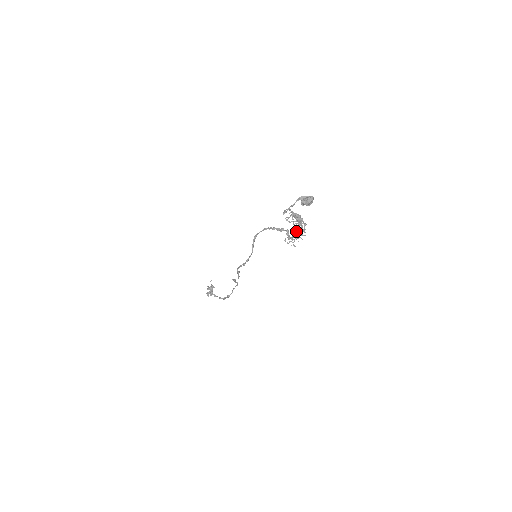
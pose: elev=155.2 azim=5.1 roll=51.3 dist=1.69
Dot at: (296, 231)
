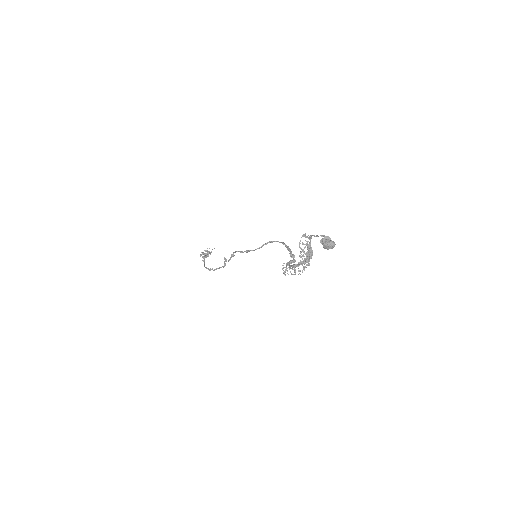
Dot at: (298, 263)
